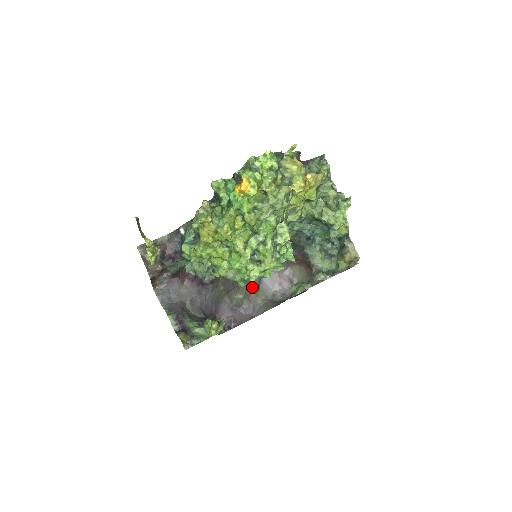
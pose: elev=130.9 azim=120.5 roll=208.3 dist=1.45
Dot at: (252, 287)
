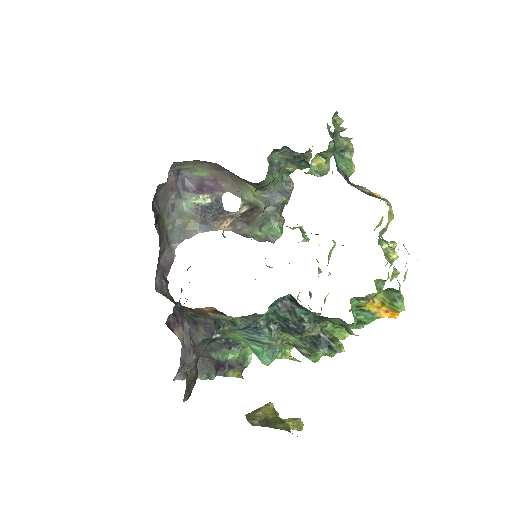
Dot at: (159, 225)
